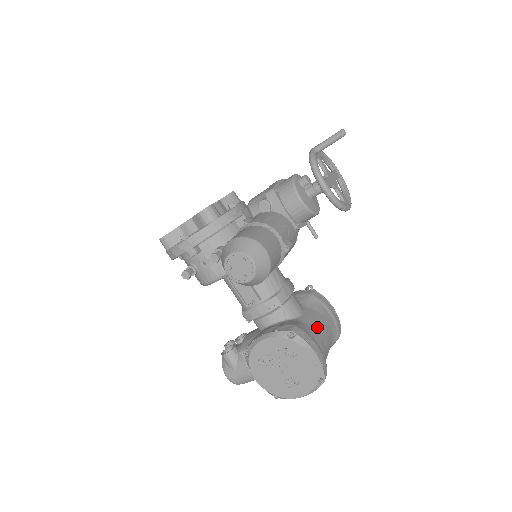
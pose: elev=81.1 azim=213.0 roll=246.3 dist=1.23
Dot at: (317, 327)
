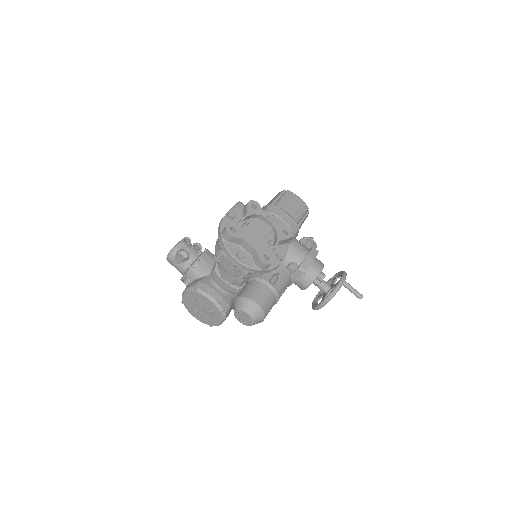
Dot at: occluded
